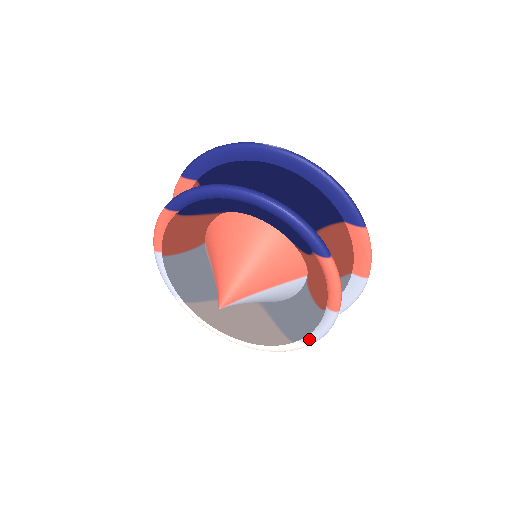
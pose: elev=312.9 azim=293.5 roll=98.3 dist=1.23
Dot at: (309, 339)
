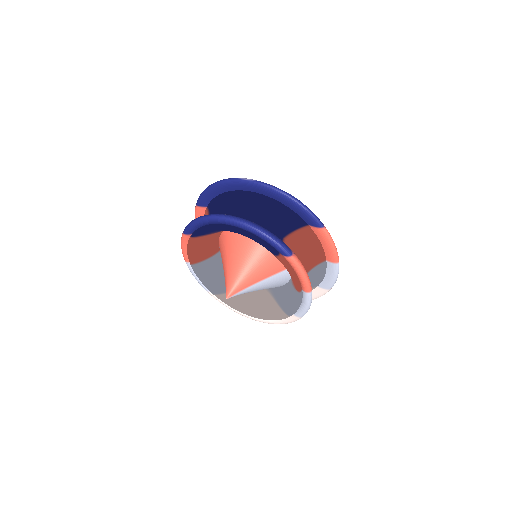
Dot at: (299, 313)
